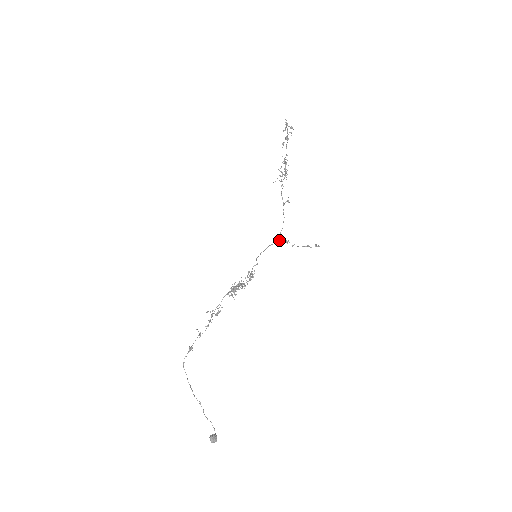
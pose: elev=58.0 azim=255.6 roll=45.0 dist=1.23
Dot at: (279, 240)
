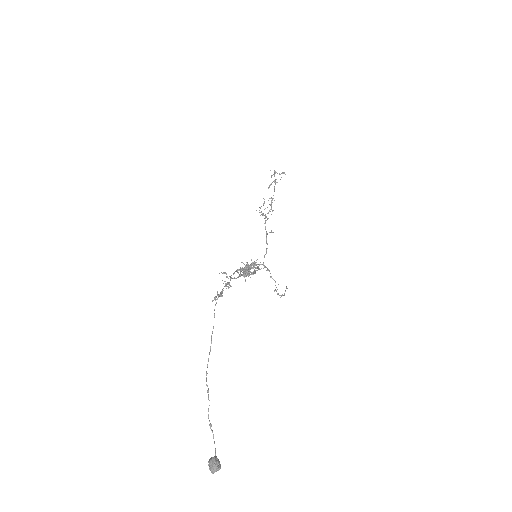
Dot at: occluded
